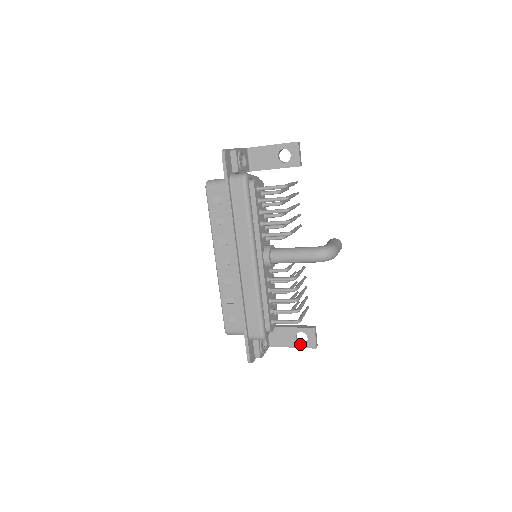
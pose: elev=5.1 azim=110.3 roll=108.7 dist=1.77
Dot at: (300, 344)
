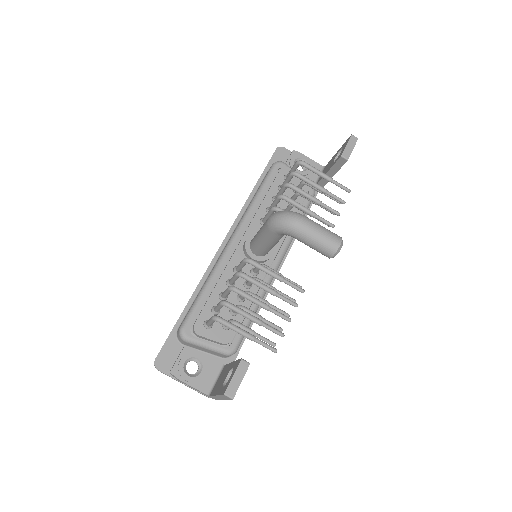
Dot at: (222, 388)
